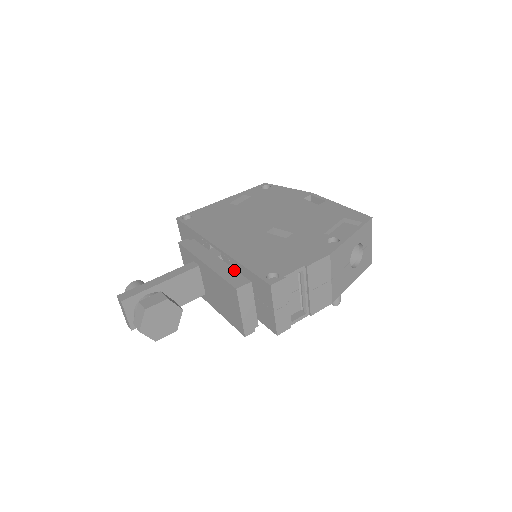
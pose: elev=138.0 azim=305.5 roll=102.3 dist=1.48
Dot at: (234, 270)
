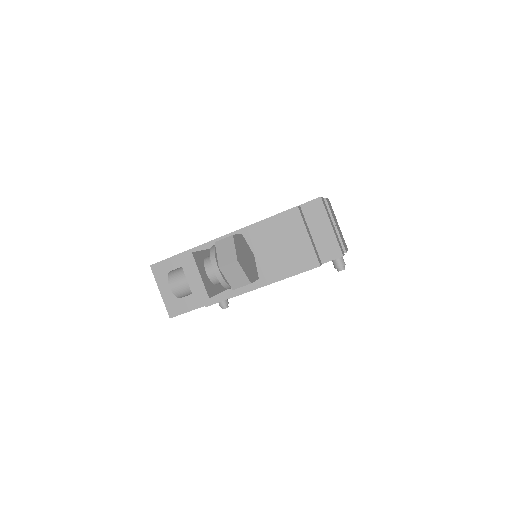
Dot at: occluded
